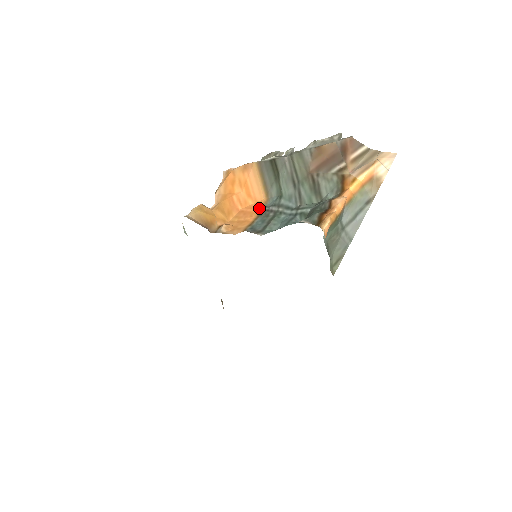
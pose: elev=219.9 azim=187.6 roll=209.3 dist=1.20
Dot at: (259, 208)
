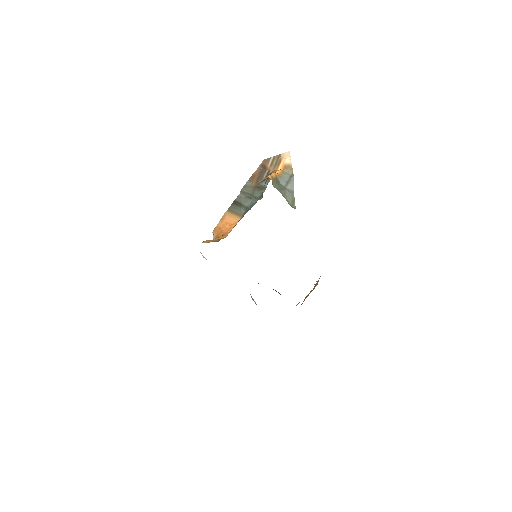
Dot at: occluded
